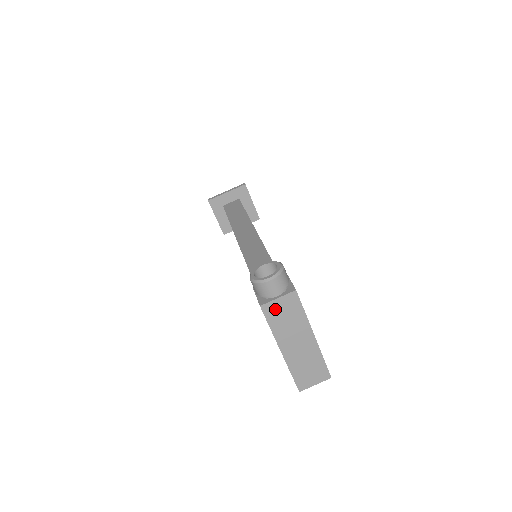
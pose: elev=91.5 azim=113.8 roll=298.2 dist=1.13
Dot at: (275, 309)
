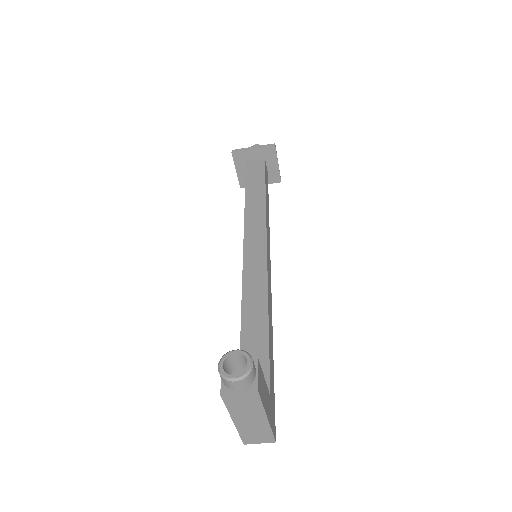
Dot at: (234, 399)
